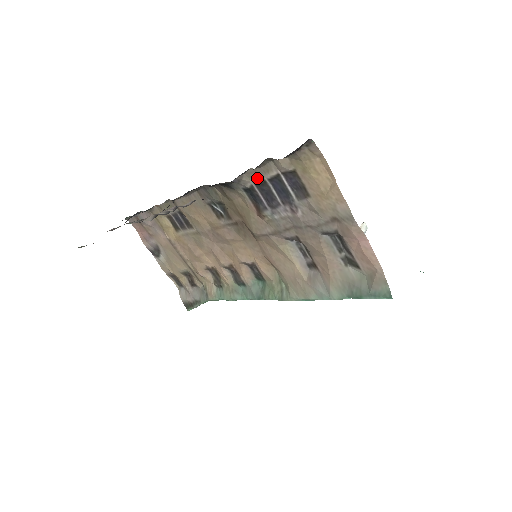
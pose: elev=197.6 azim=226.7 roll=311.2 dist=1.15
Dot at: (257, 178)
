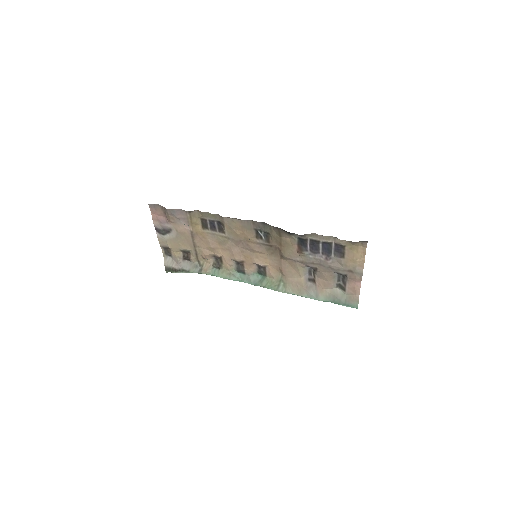
Dot at: (315, 238)
